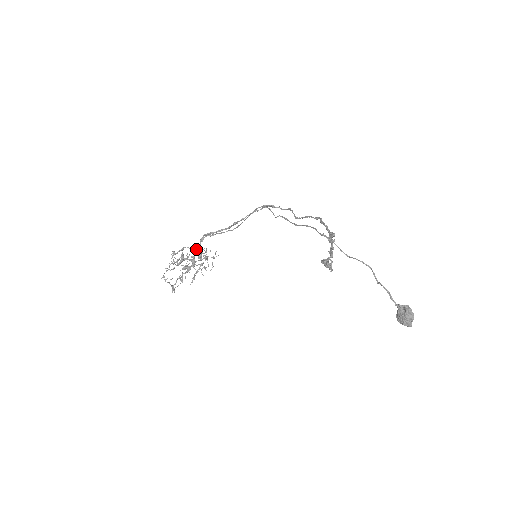
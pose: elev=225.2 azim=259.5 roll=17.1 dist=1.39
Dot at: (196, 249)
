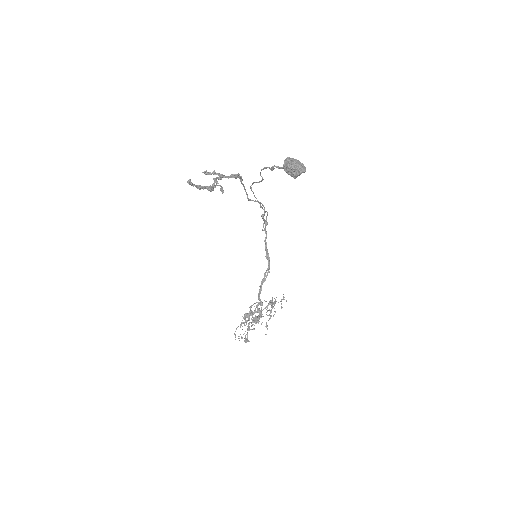
Dot at: occluded
